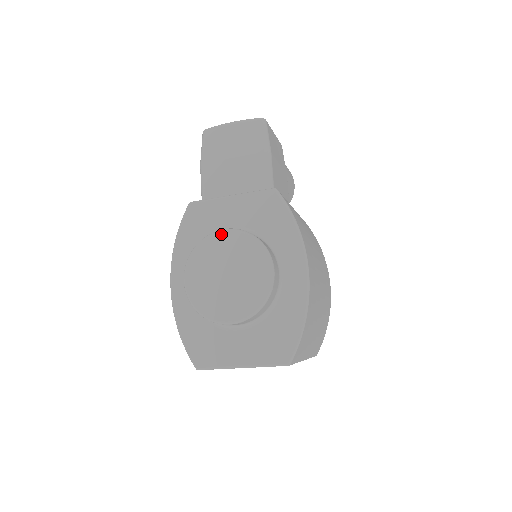
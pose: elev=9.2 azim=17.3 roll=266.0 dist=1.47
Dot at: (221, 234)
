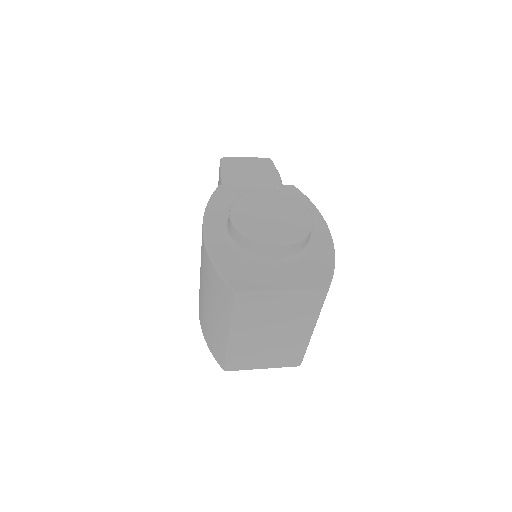
Dot at: (263, 191)
